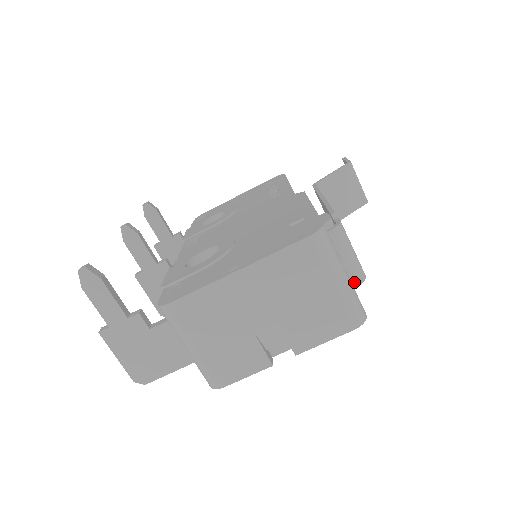
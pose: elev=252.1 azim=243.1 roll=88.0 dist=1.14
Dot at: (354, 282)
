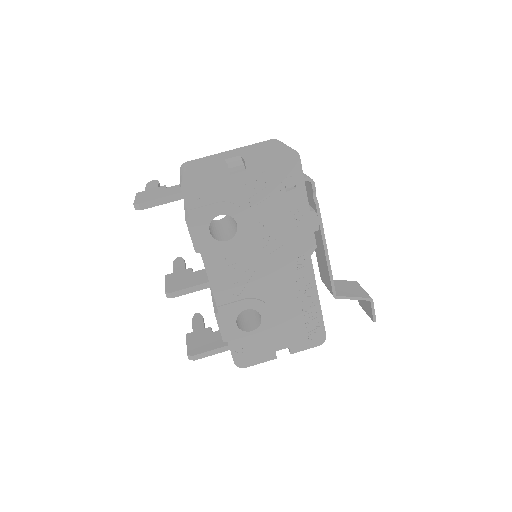
Dot at: occluded
